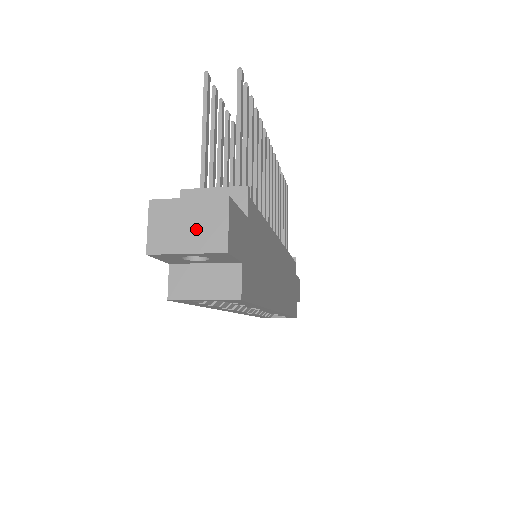
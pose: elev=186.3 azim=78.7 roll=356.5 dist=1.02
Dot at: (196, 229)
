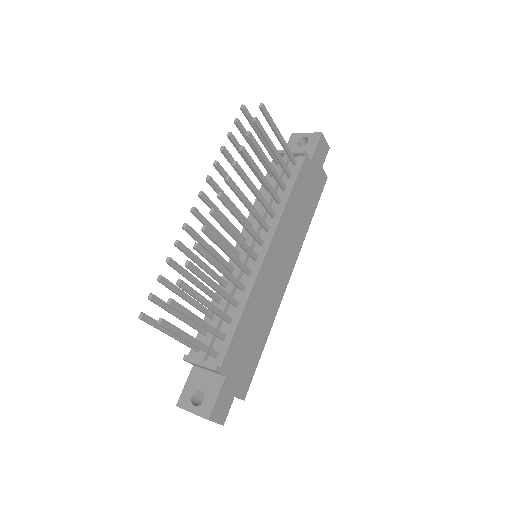
Dot at: occluded
